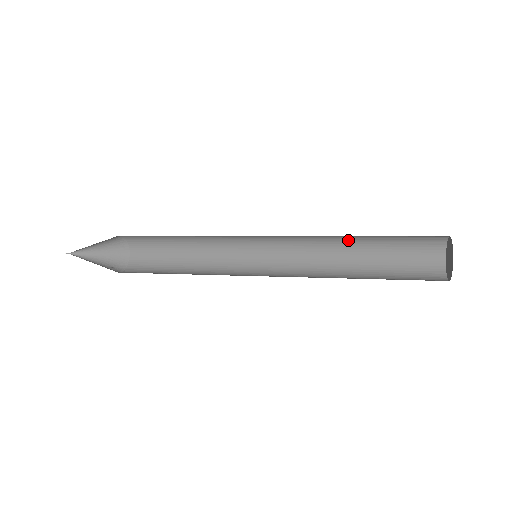
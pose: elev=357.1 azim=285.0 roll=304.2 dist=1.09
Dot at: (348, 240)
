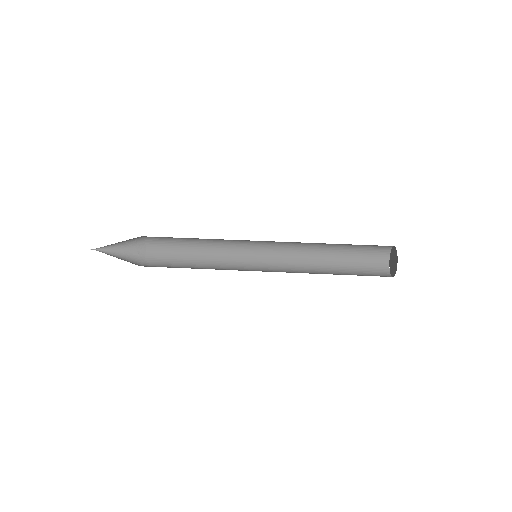
Dot at: occluded
